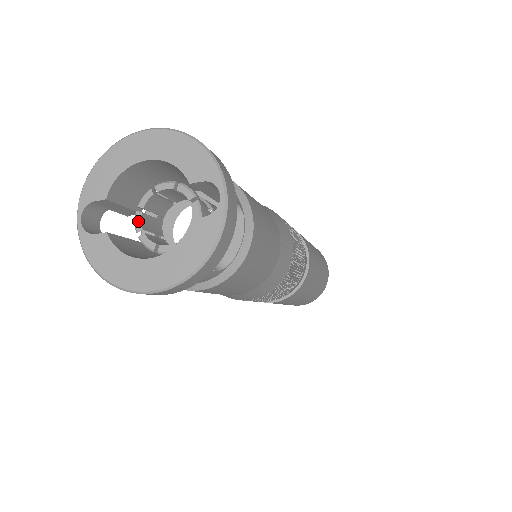
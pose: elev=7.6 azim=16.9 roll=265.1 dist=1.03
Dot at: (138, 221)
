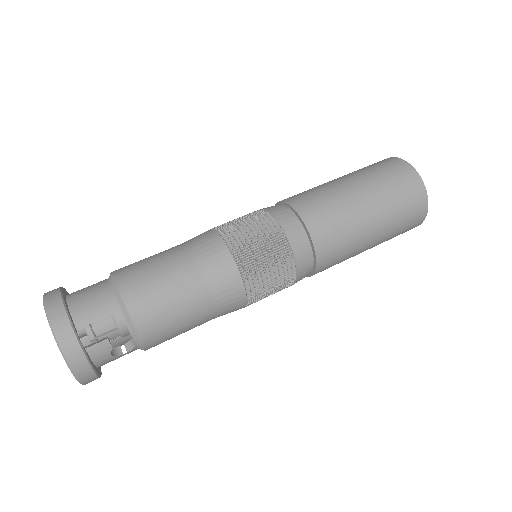
Dot at: occluded
